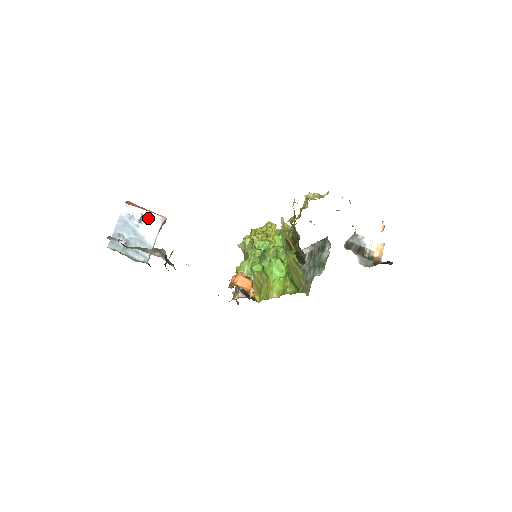
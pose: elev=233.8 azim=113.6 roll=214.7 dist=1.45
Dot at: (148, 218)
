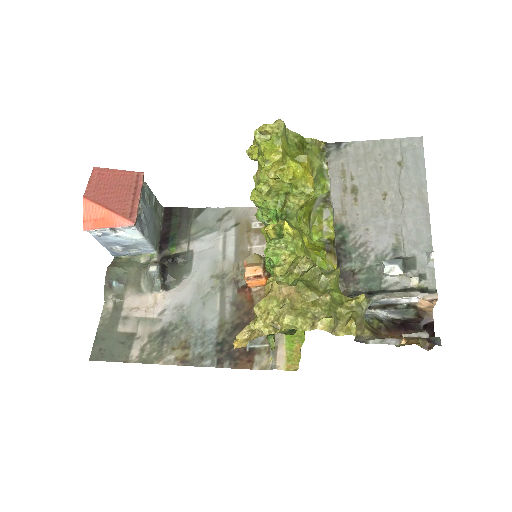
Dot at: (118, 228)
